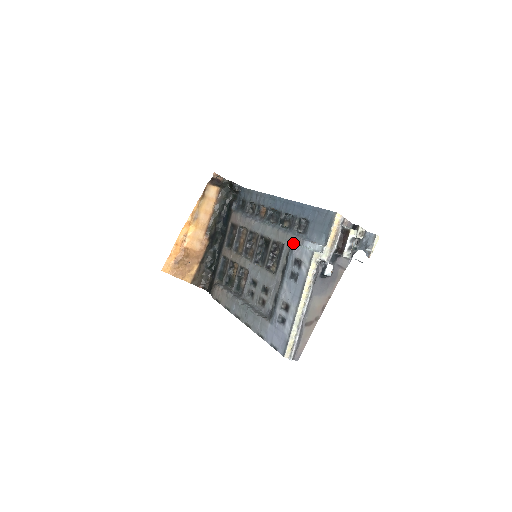
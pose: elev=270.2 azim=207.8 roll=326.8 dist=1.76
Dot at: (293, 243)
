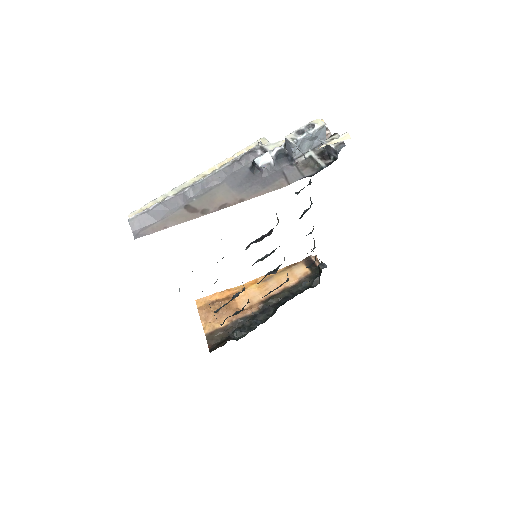
Dot at: occluded
